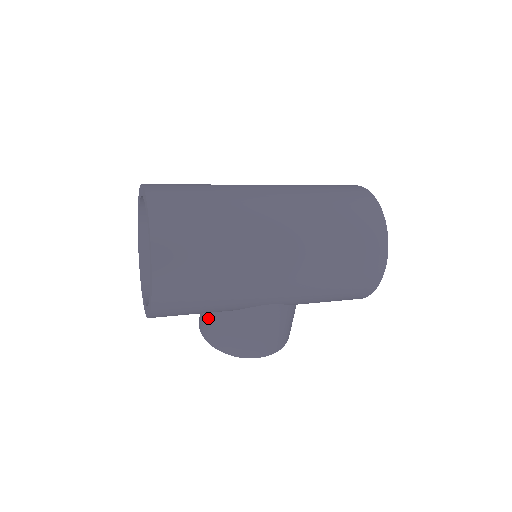
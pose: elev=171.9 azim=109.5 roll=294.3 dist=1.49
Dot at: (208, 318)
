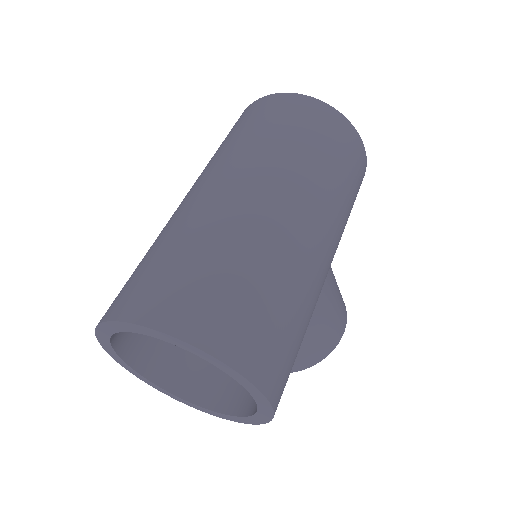
Dot at: occluded
